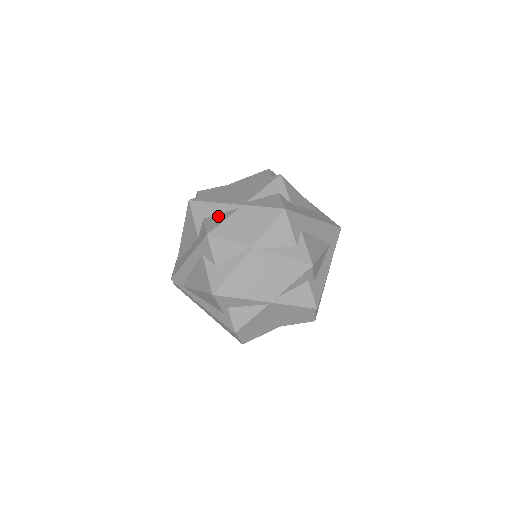
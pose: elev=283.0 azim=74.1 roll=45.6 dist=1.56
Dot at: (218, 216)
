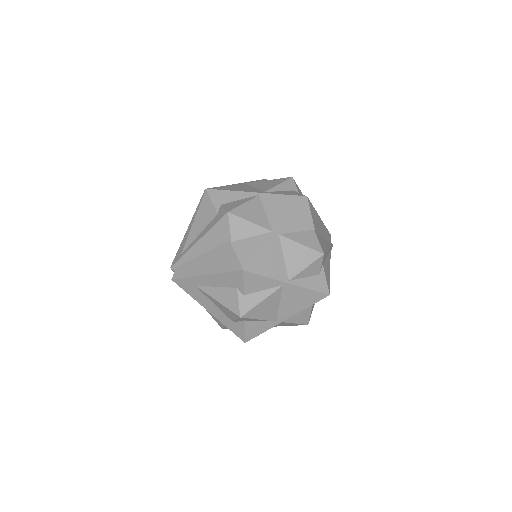
Dot at: occluded
